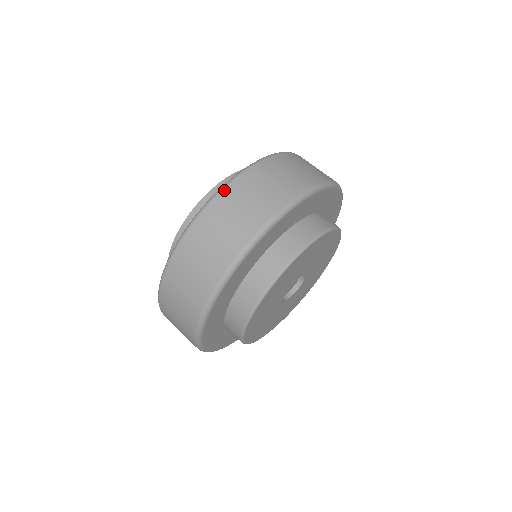
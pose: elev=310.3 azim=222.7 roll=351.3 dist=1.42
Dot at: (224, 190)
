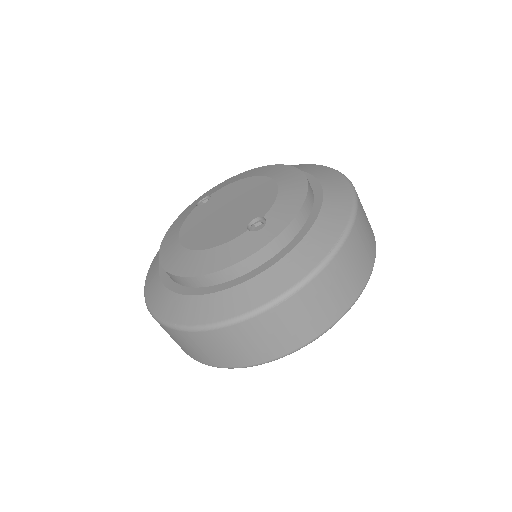
Dot at: (284, 302)
